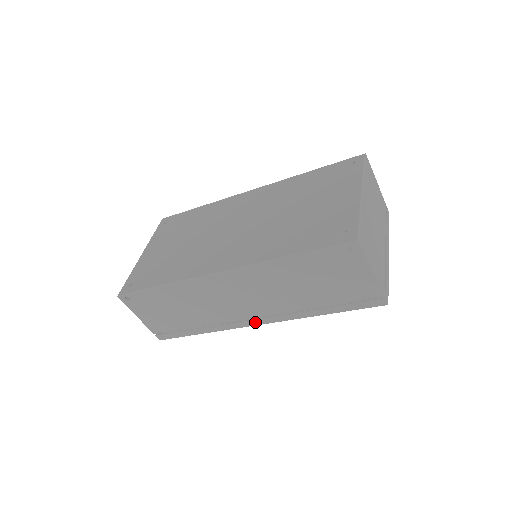
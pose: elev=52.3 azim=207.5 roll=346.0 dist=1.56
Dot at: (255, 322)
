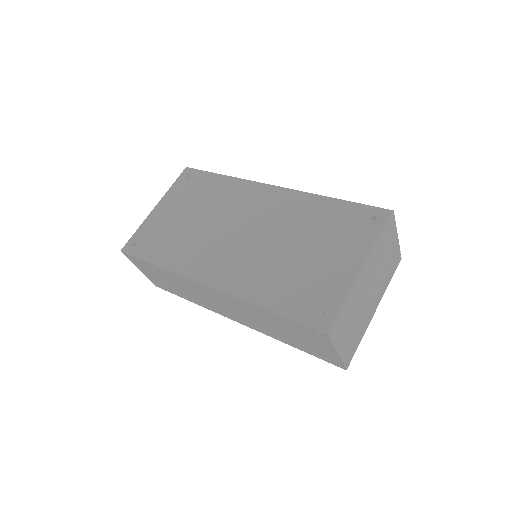
Dot at: (234, 319)
